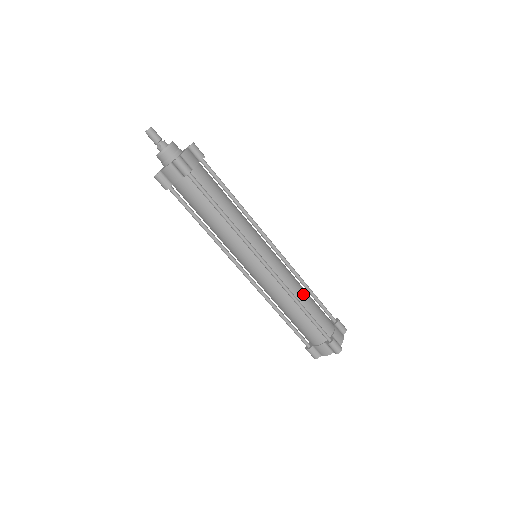
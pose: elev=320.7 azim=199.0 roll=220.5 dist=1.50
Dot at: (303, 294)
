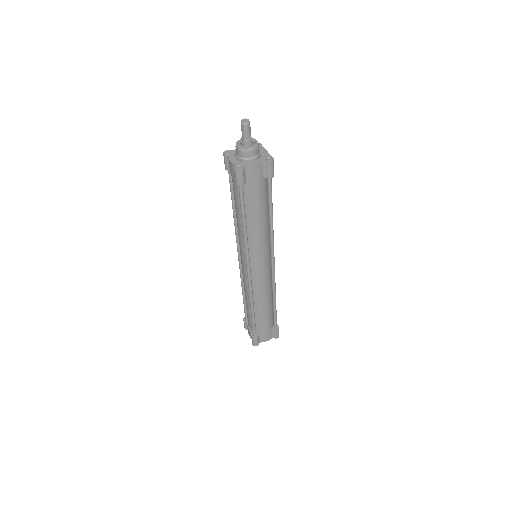
Dot at: (263, 303)
